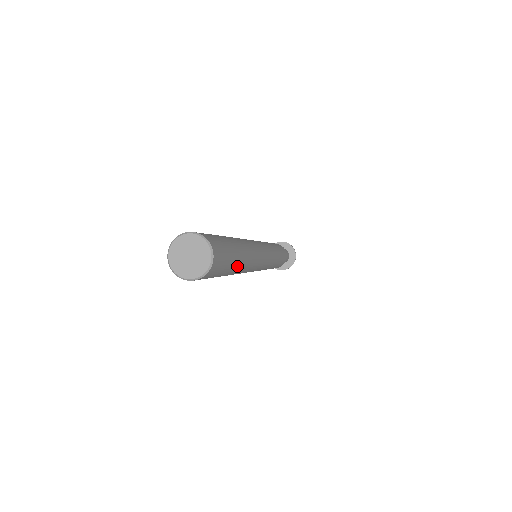
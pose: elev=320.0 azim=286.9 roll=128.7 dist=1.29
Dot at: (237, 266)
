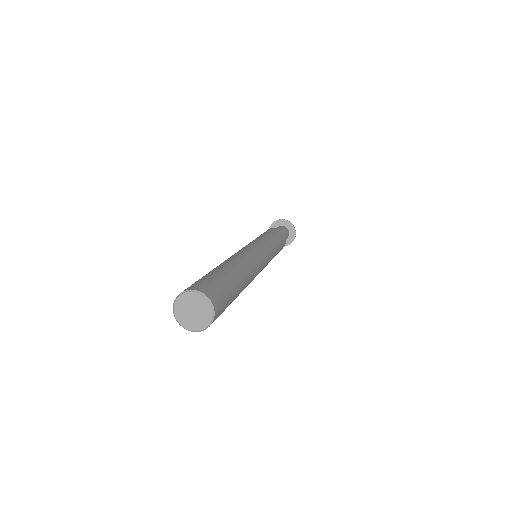
Dot at: (237, 296)
